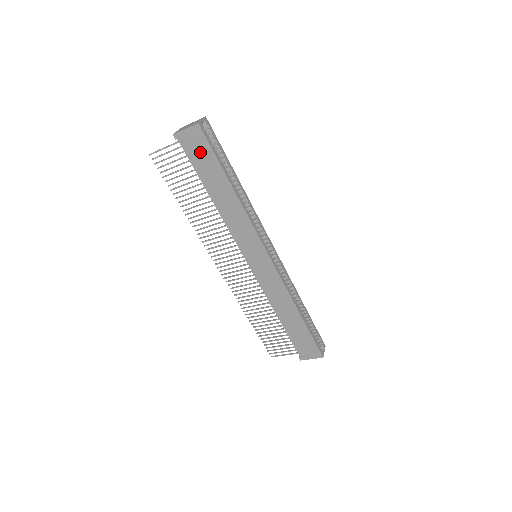
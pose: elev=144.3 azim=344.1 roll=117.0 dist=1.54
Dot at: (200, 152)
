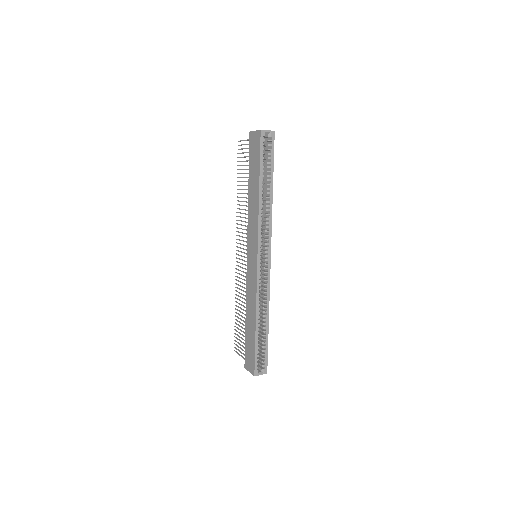
Dot at: (255, 152)
